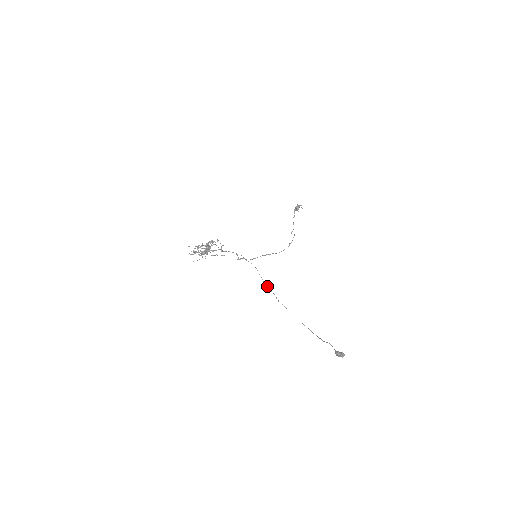
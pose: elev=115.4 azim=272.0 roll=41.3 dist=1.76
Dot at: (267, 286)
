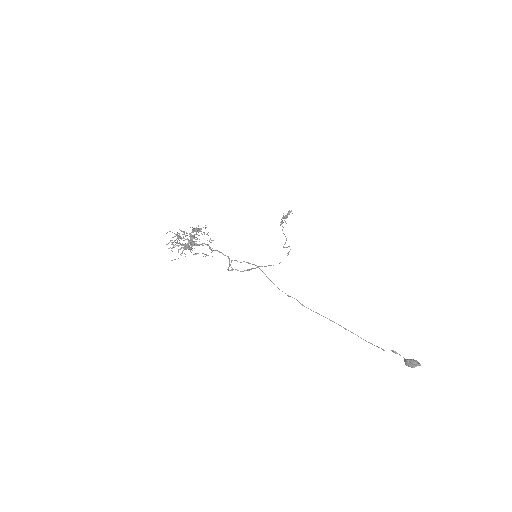
Dot at: occluded
